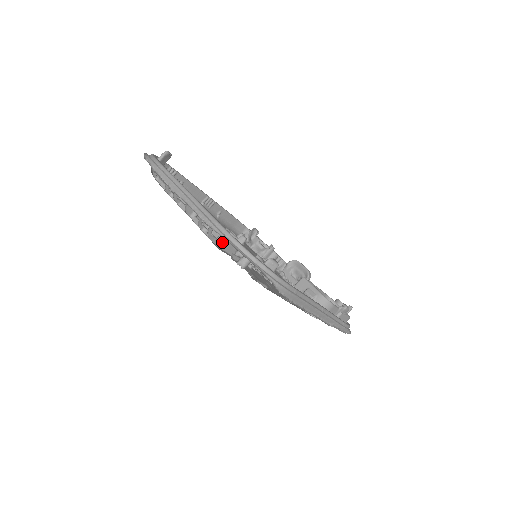
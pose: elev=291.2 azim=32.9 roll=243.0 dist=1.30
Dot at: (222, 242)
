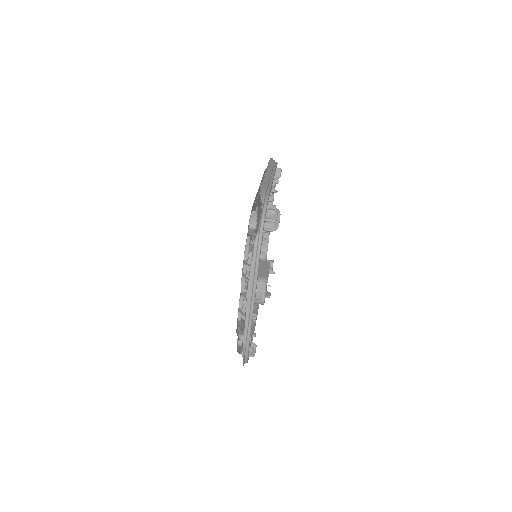
Dot at: (242, 318)
